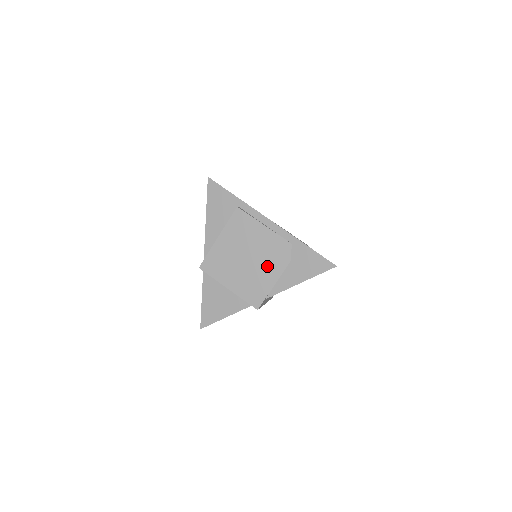
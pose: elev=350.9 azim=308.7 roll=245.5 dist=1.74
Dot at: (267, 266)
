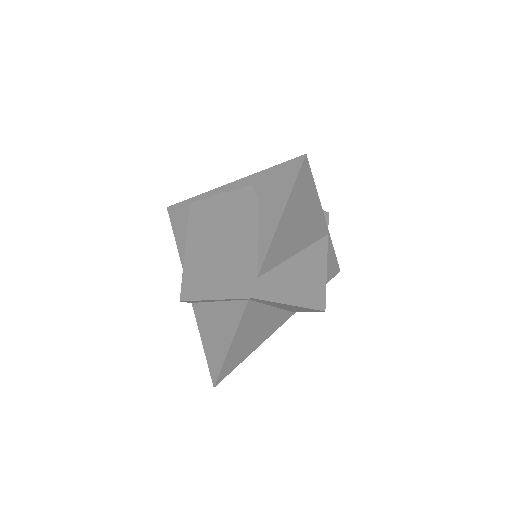
Dot at: (239, 234)
